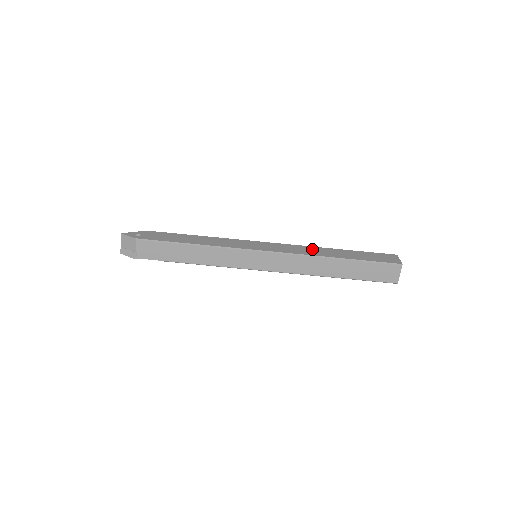
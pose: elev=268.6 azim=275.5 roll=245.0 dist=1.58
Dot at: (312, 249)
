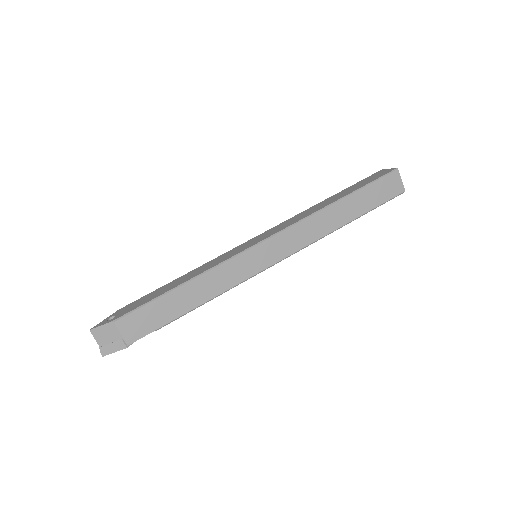
Dot at: (305, 212)
